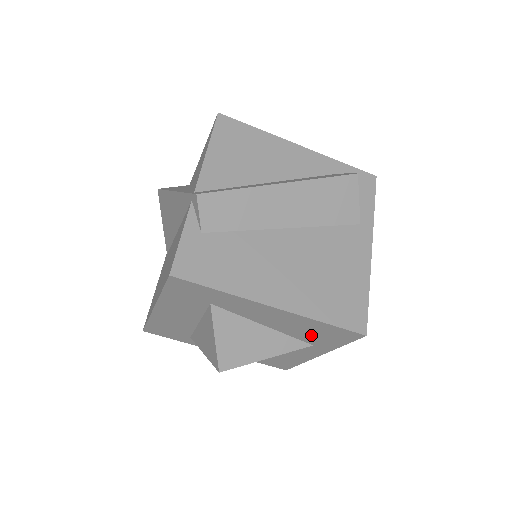
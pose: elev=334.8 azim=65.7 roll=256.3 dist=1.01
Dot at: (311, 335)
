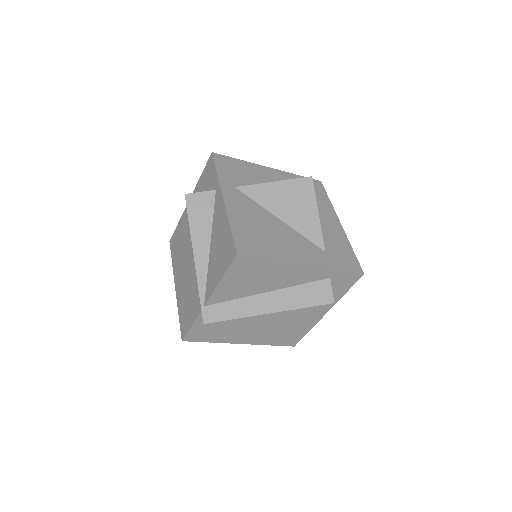
Dot at: occluded
